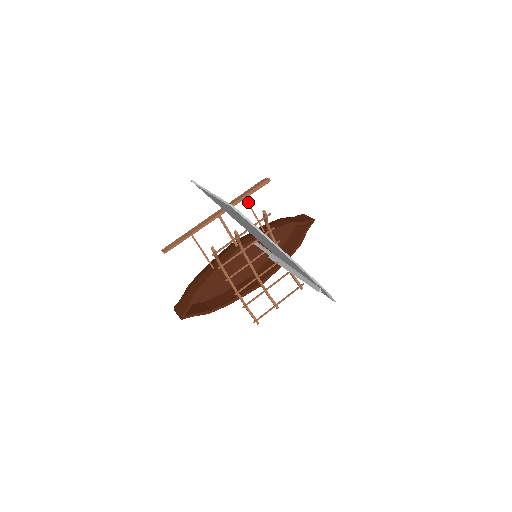
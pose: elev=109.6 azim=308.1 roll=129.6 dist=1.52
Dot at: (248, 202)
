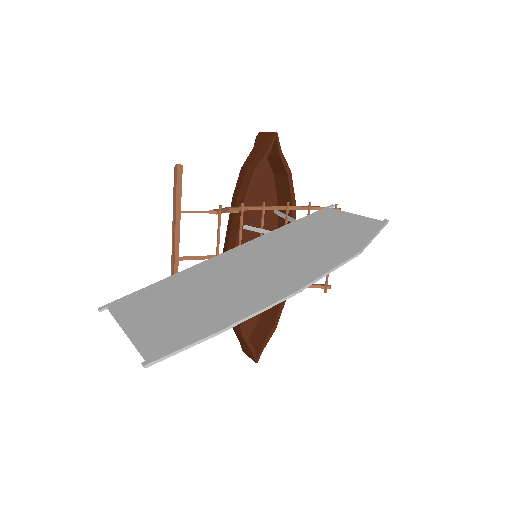
Dot at: (188, 211)
